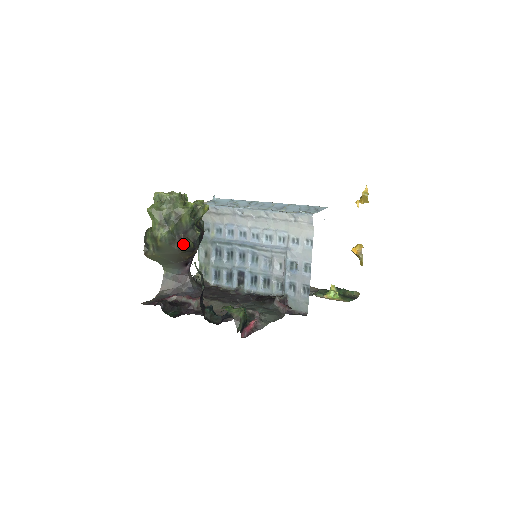
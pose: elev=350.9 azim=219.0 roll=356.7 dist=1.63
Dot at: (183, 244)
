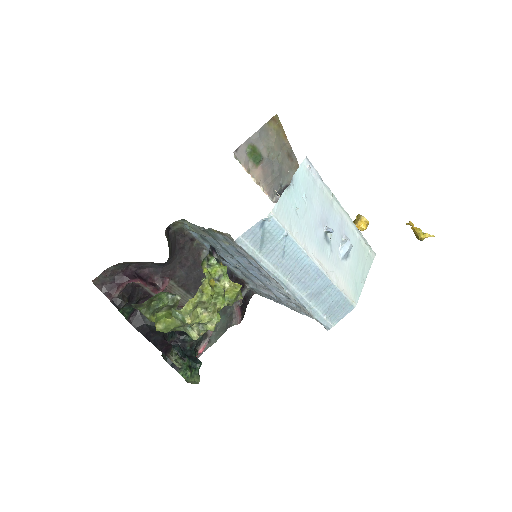
Dot at: occluded
